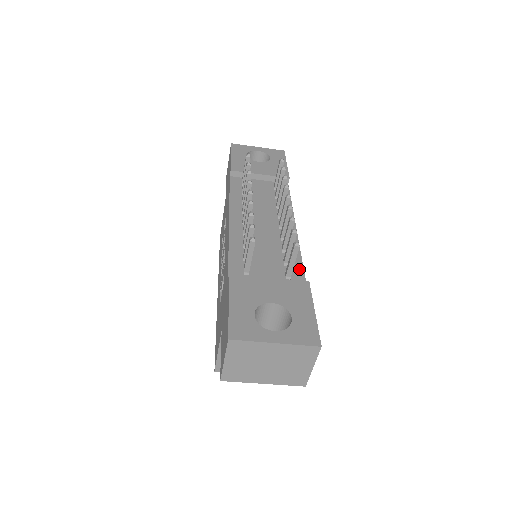
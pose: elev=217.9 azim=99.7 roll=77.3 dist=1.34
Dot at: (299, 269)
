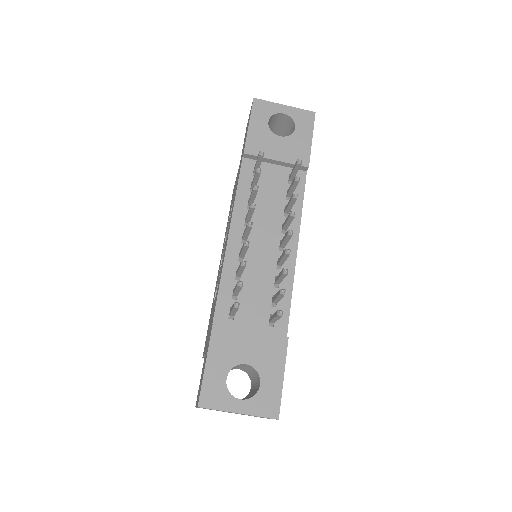
Dot at: (285, 312)
